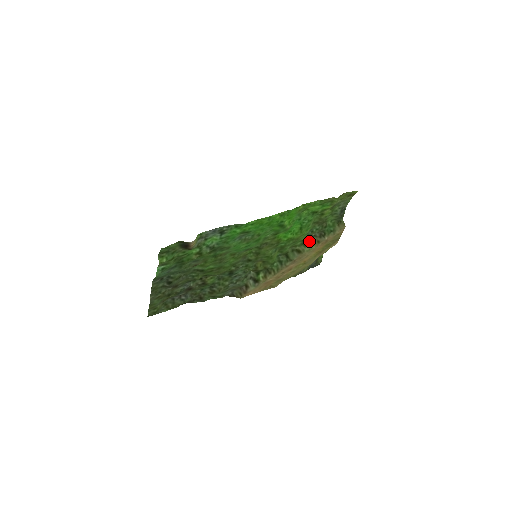
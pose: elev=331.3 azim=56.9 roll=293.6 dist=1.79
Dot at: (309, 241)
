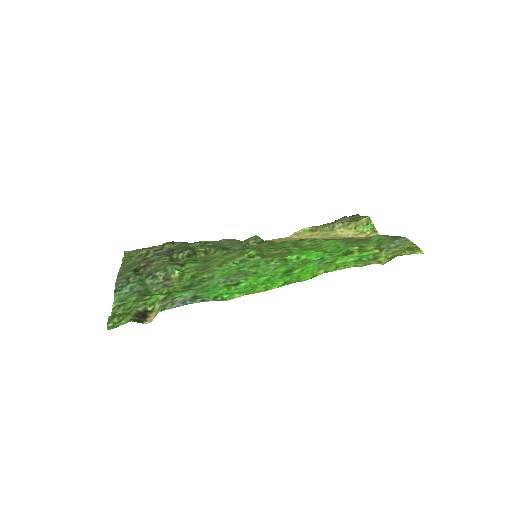
Dot at: occluded
